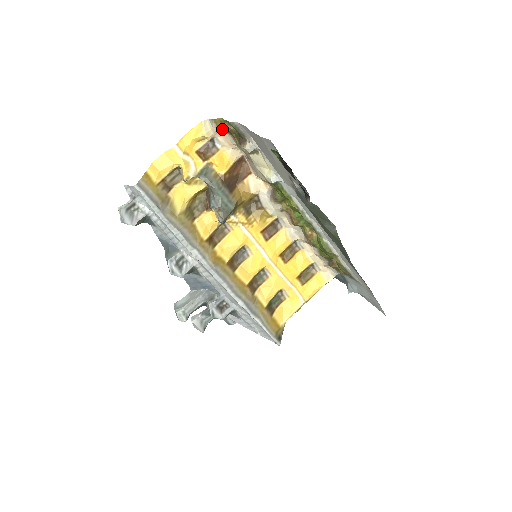
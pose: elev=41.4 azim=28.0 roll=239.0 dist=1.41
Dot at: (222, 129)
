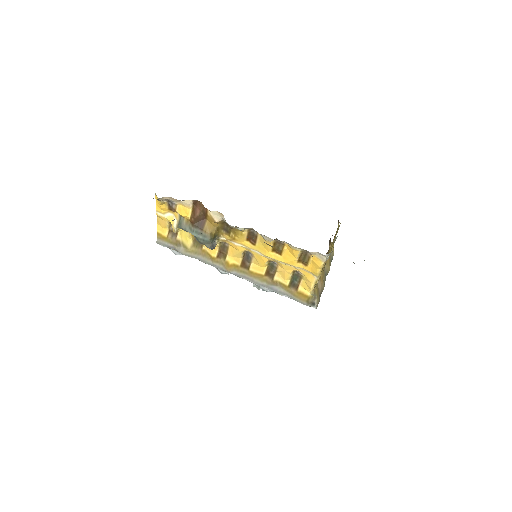
Dot at: (163, 197)
